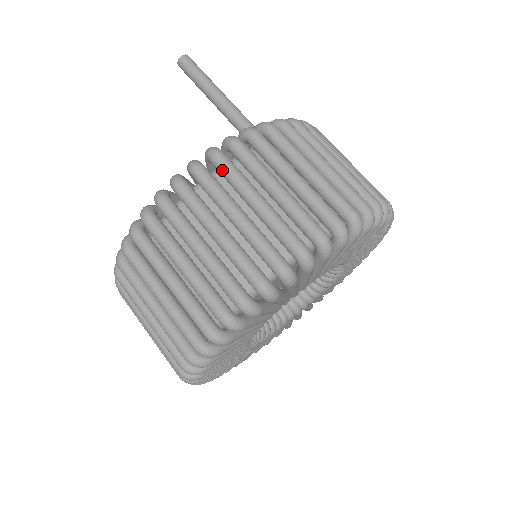
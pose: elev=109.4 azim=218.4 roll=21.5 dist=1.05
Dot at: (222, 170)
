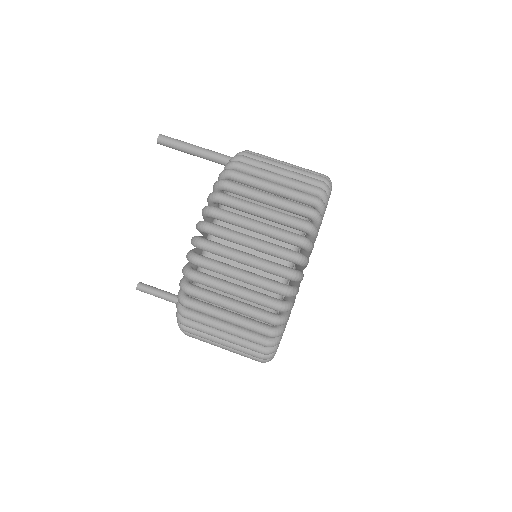
Dot at: (241, 178)
